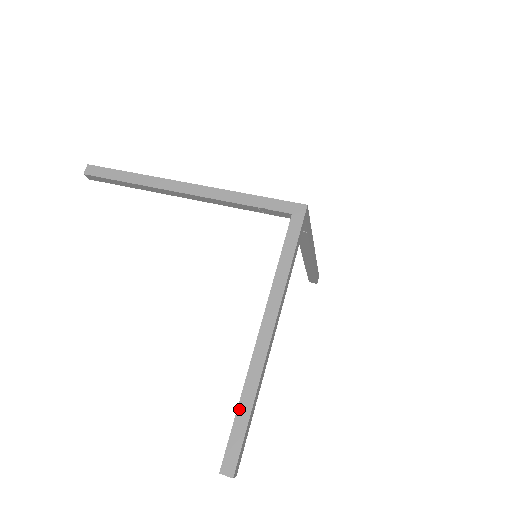
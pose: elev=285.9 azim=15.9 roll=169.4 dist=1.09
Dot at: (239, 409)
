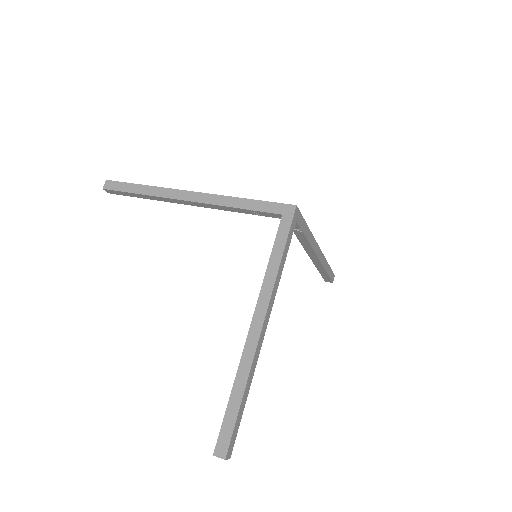
Dot at: (231, 396)
